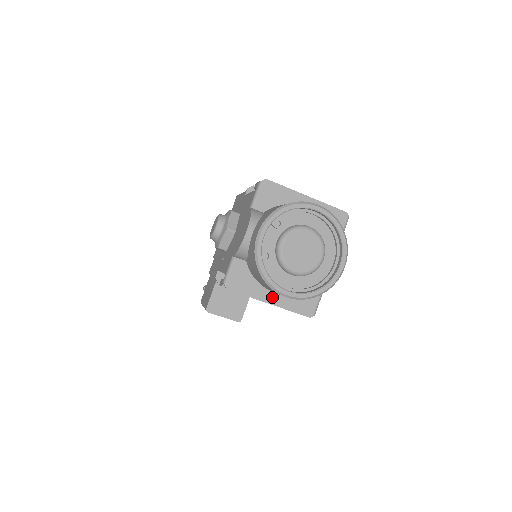
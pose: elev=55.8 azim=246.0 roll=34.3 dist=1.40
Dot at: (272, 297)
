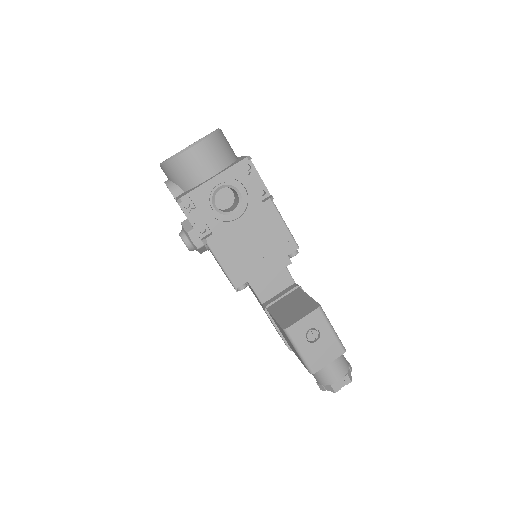
Dot at: (213, 177)
